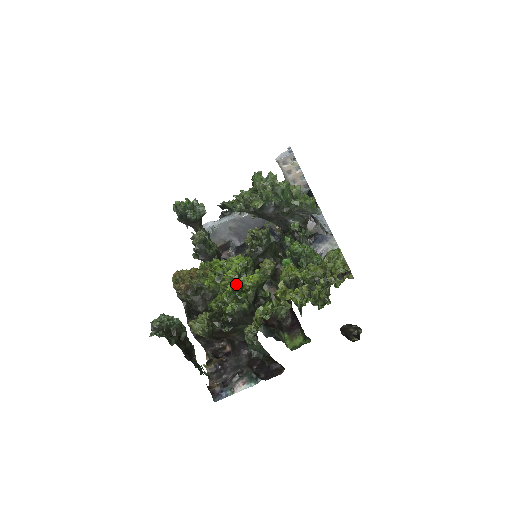
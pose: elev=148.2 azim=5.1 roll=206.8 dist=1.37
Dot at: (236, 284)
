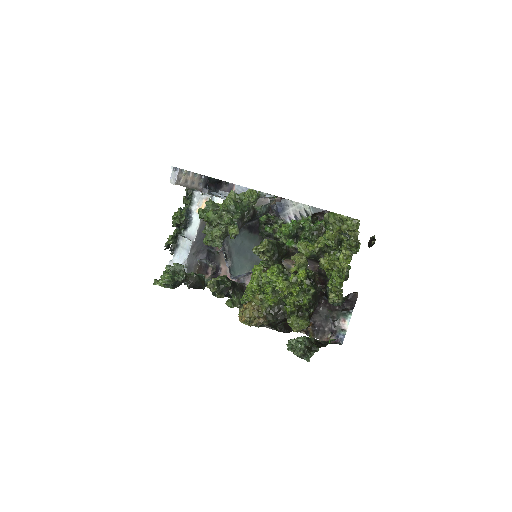
Dot at: (295, 287)
